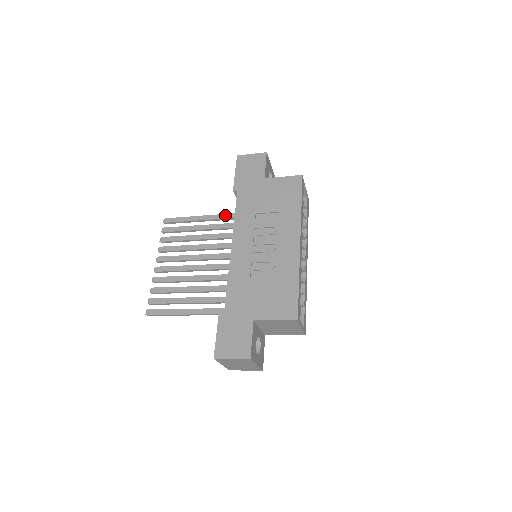
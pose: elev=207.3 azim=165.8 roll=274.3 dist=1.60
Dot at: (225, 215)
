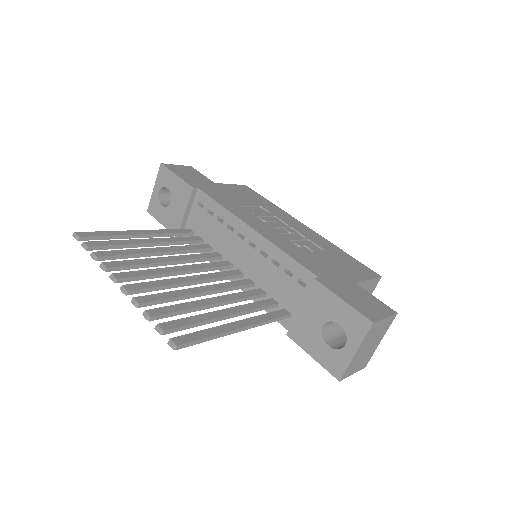
Dot at: (168, 230)
